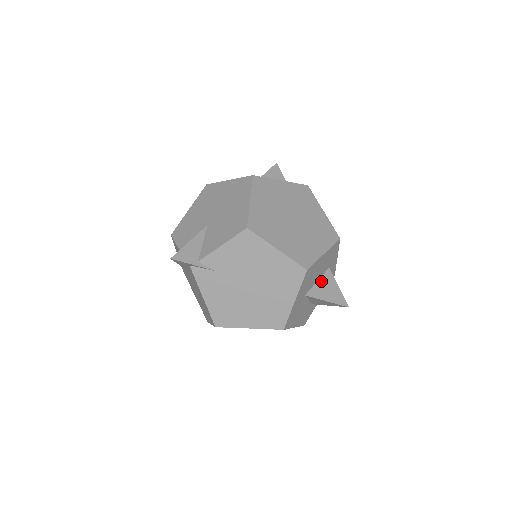
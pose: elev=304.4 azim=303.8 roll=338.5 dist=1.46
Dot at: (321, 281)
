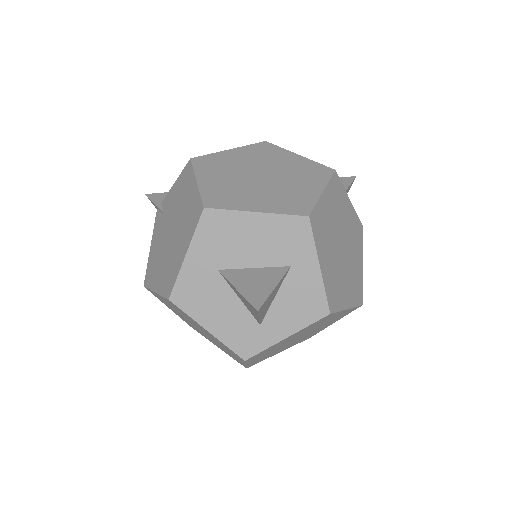
Dot at: (259, 270)
